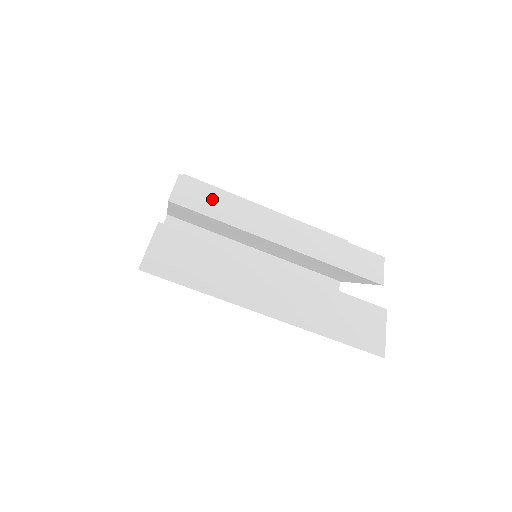
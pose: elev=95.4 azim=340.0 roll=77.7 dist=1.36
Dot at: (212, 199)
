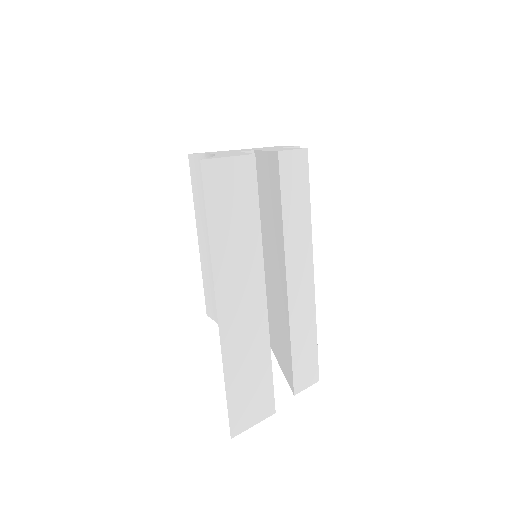
Dot at: (299, 193)
